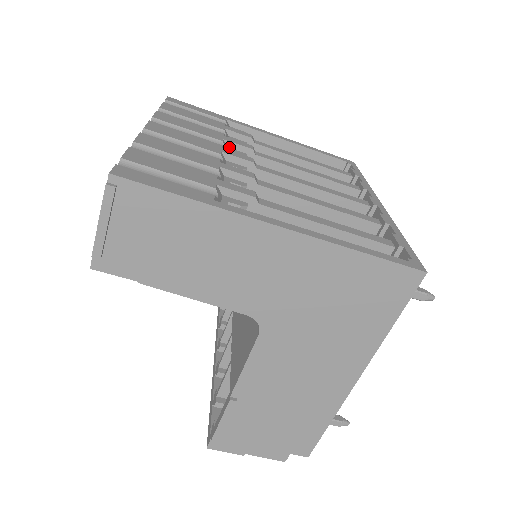
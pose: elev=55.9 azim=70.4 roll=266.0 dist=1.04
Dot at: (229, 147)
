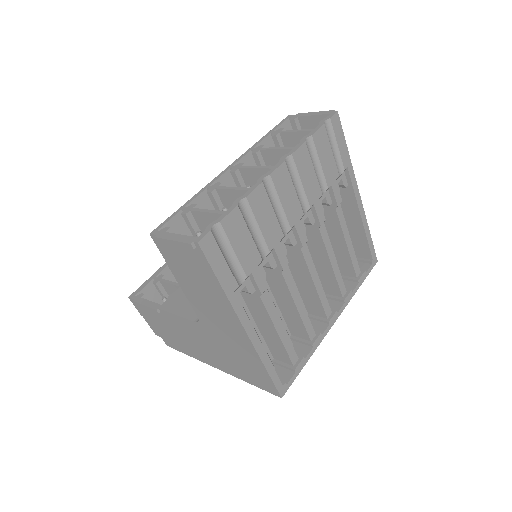
Dot at: (312, 209)
